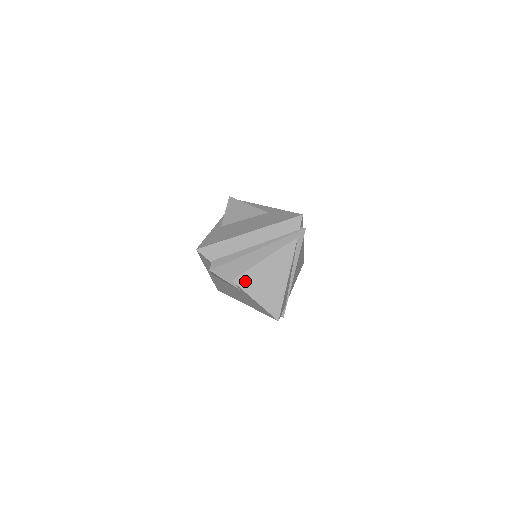
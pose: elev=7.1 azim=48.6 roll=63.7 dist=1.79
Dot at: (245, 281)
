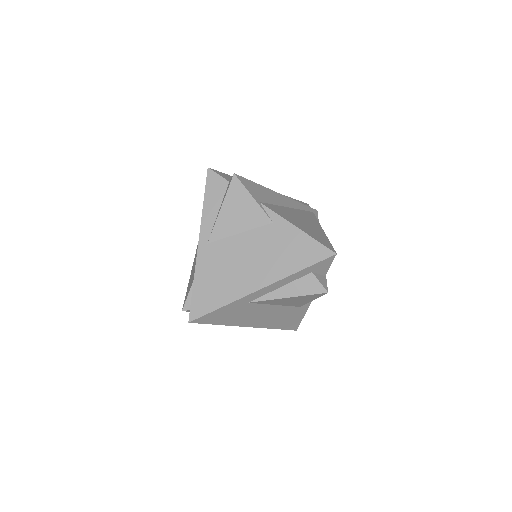
Dot at: (276, 210)
